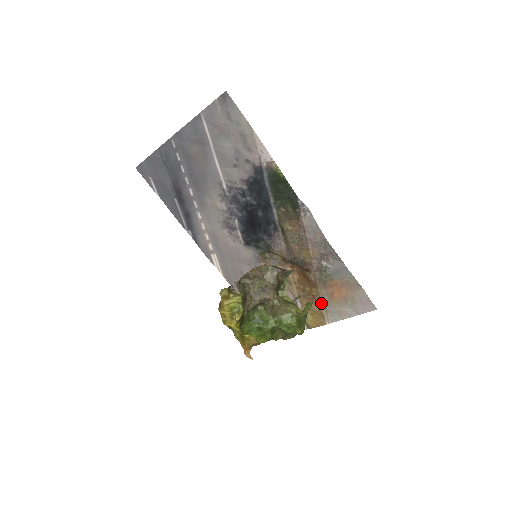
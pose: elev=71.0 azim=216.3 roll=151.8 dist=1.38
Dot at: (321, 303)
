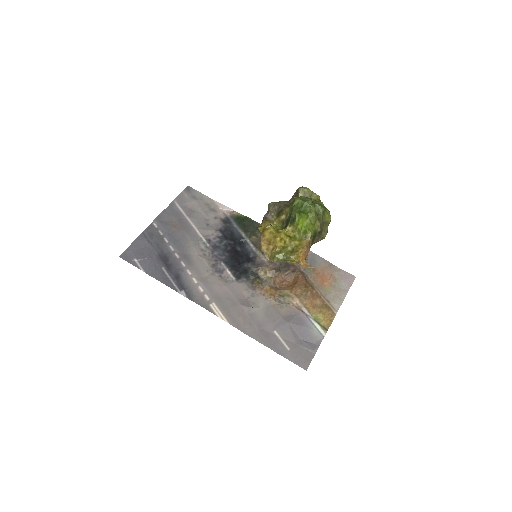
Dot at: (320, 296)
